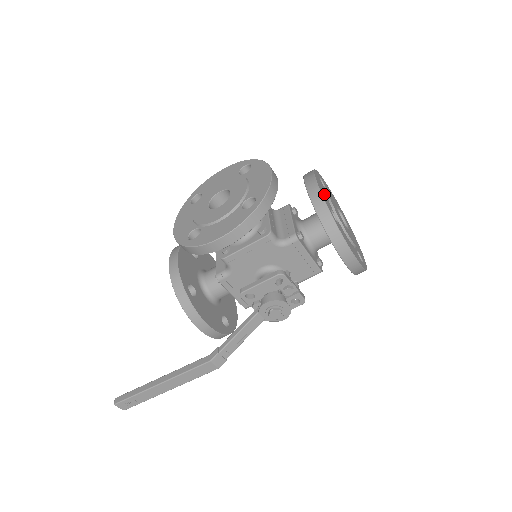
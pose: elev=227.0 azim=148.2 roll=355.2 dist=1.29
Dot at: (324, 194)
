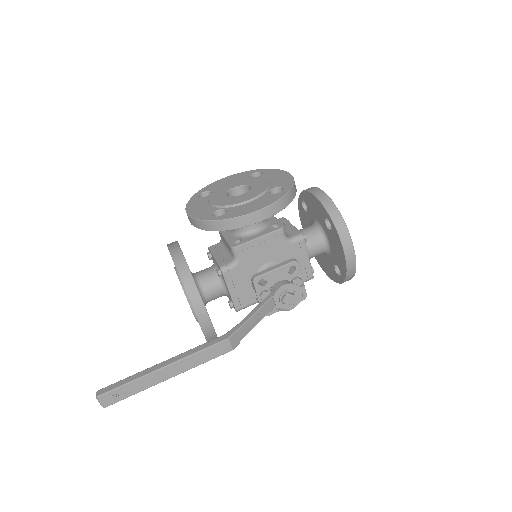
Dot at: occluded
